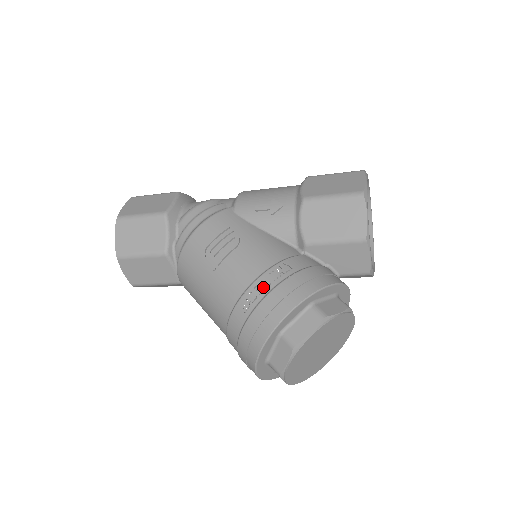
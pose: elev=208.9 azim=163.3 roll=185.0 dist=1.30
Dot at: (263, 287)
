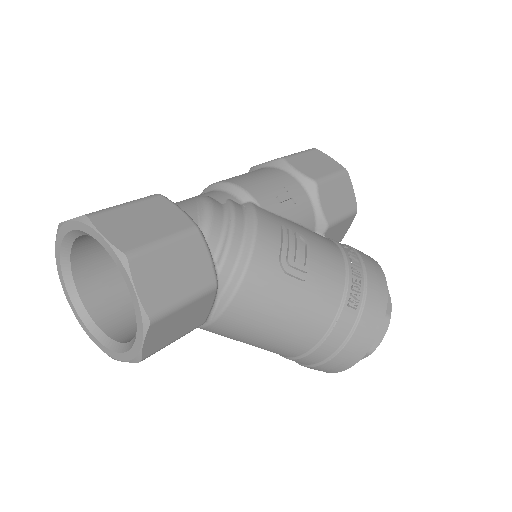
Dot at: (361, 277)
